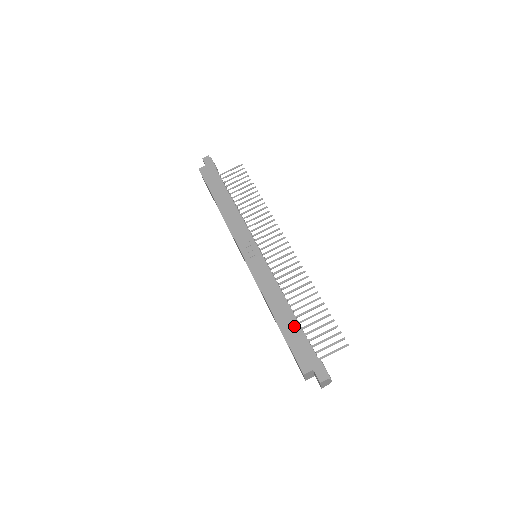
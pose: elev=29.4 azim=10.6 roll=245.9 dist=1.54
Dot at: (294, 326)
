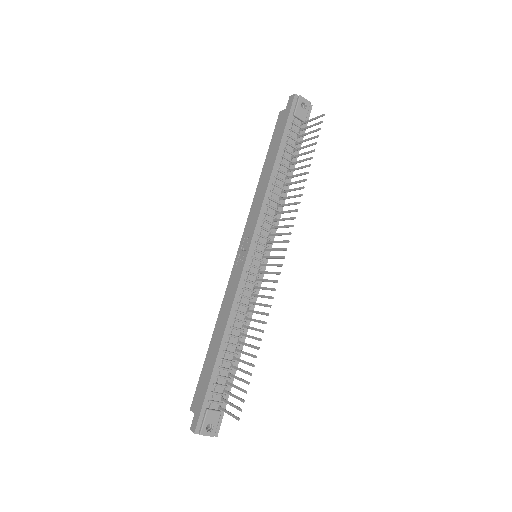
Dot at: (212, 360)
